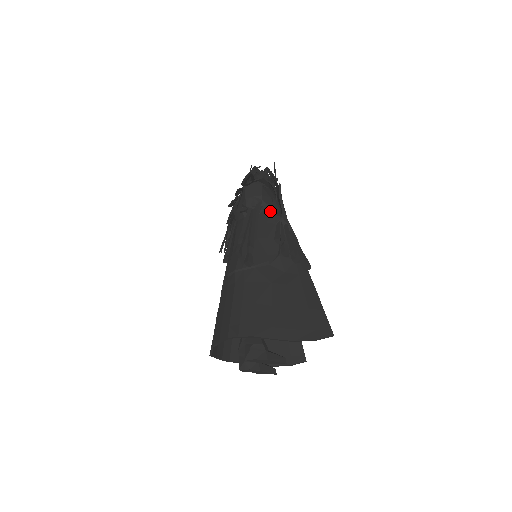
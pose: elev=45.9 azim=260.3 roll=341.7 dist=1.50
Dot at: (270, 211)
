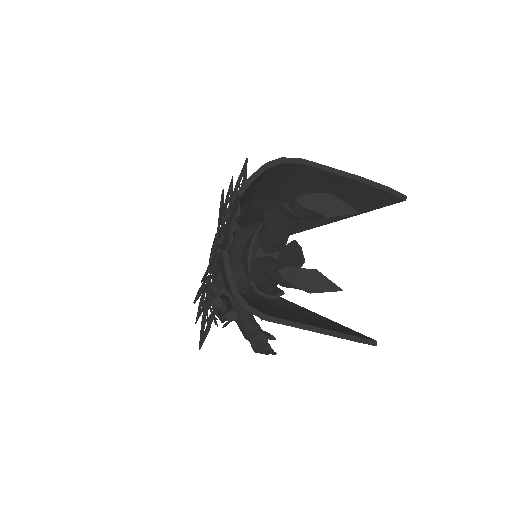
Dot at: occluded
